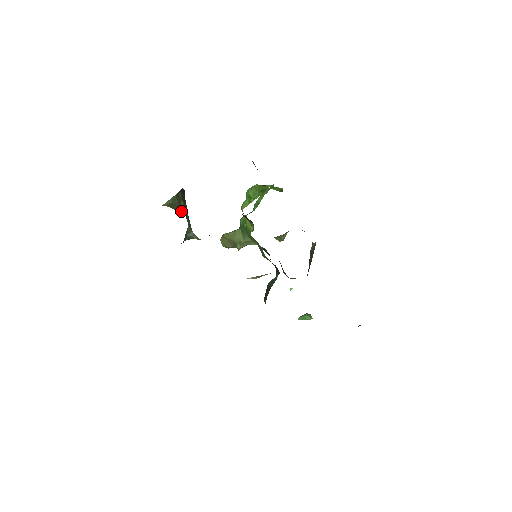
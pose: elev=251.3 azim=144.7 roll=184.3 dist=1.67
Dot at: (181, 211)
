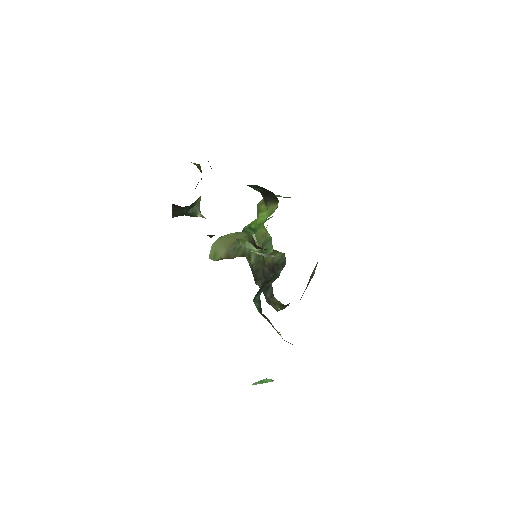
Dot at: occluded
